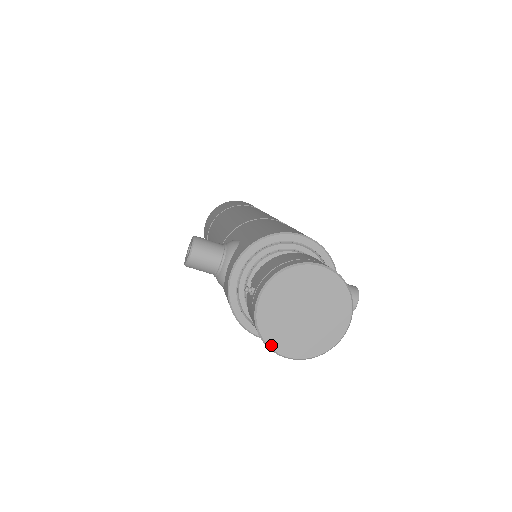
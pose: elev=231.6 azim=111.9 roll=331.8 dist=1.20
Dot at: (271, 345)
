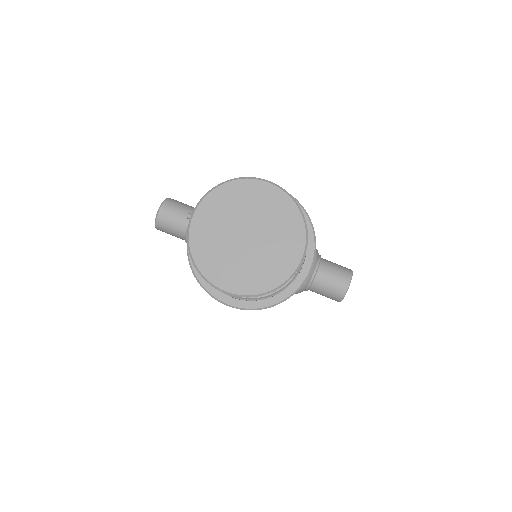
Dot at: (205, 273)
